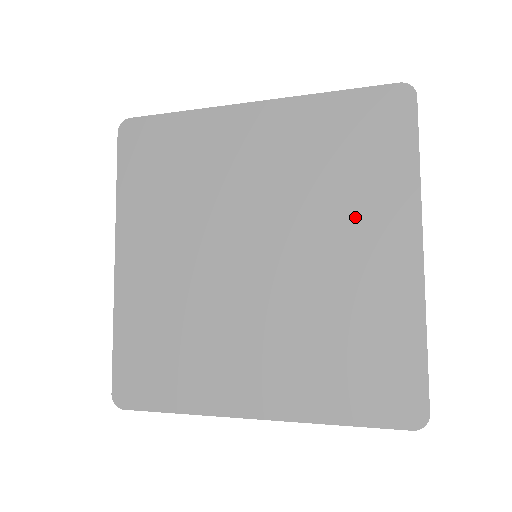
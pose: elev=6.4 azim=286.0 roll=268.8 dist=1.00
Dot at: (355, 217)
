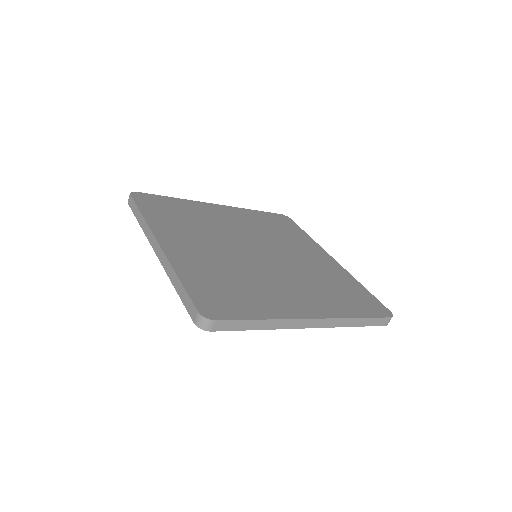
Dot at: (297, 246)
